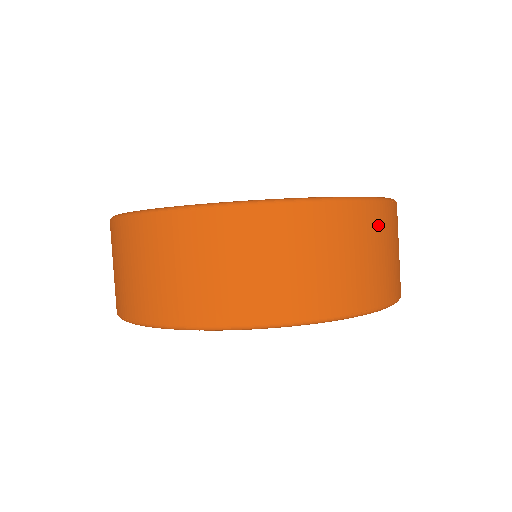
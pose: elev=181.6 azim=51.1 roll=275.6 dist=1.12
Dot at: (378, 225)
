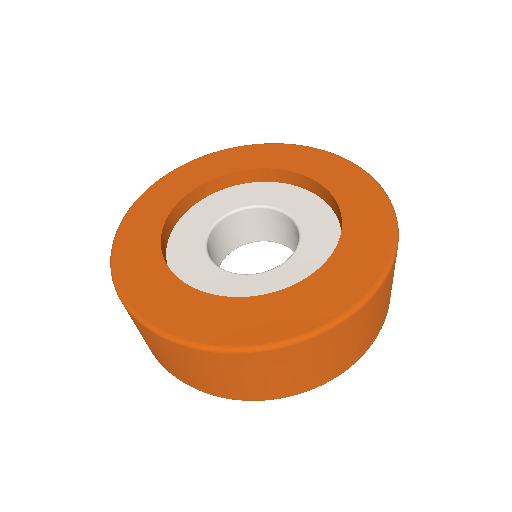
Dot at: (390, 280)
